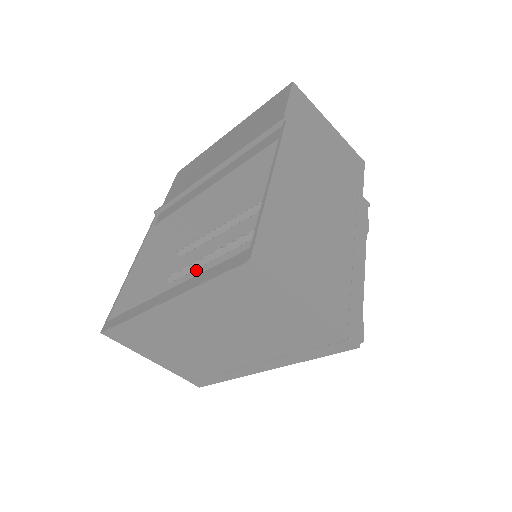
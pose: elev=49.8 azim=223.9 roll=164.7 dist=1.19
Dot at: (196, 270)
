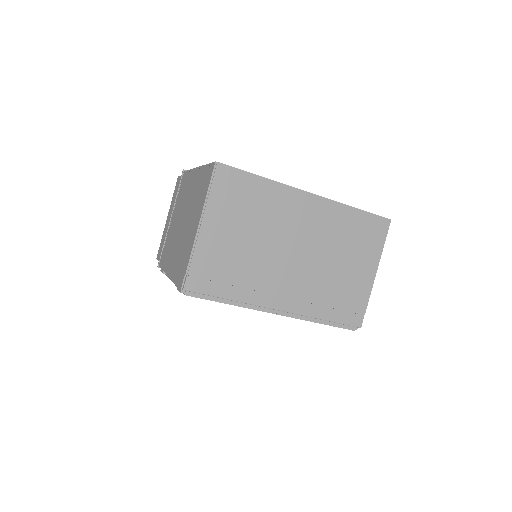
Dot at: occluded
